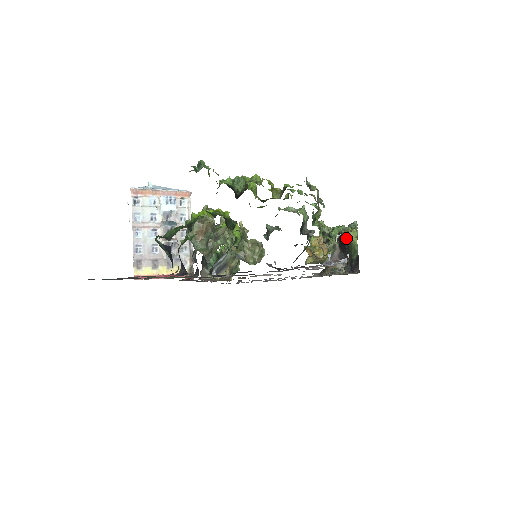
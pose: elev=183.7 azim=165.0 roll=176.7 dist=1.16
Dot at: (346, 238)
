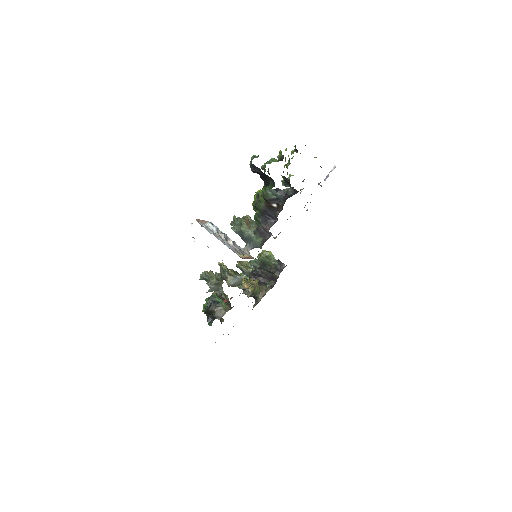
Dot at: (264, 255)
